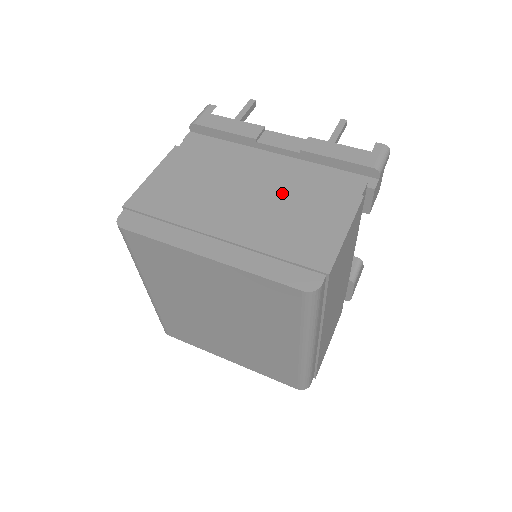
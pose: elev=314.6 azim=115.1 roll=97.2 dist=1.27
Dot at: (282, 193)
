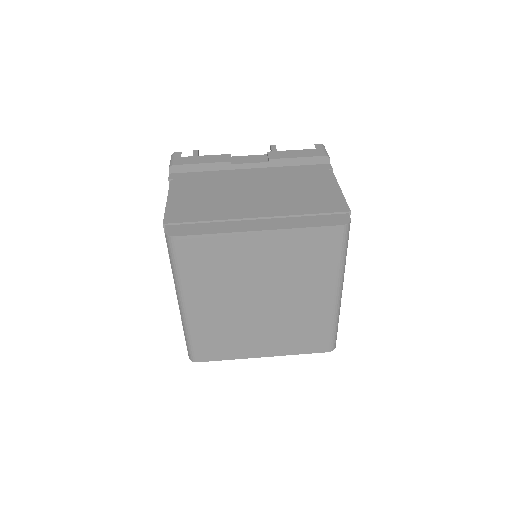
Dot at: (278, 183)
